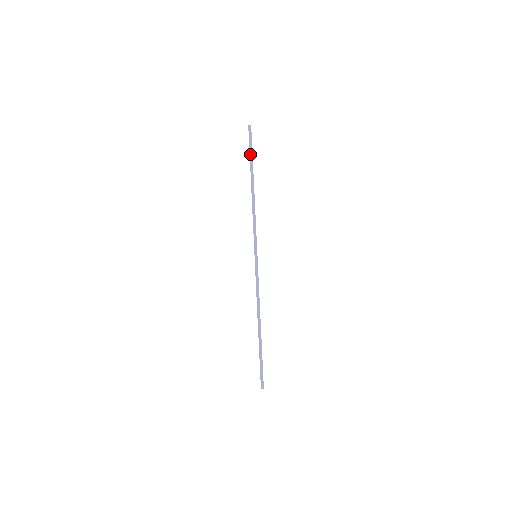
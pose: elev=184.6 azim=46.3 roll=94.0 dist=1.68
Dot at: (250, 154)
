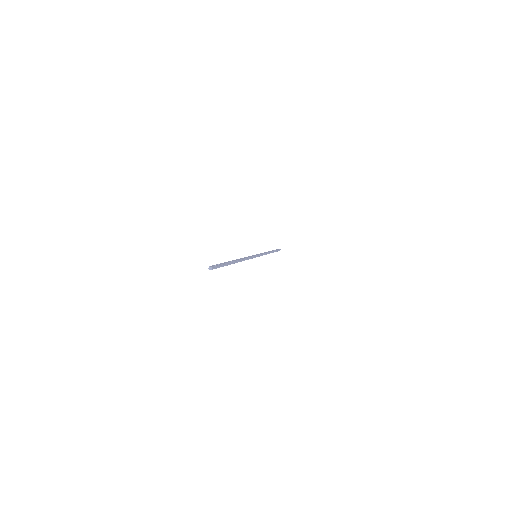
Dot at: (223, 266)
